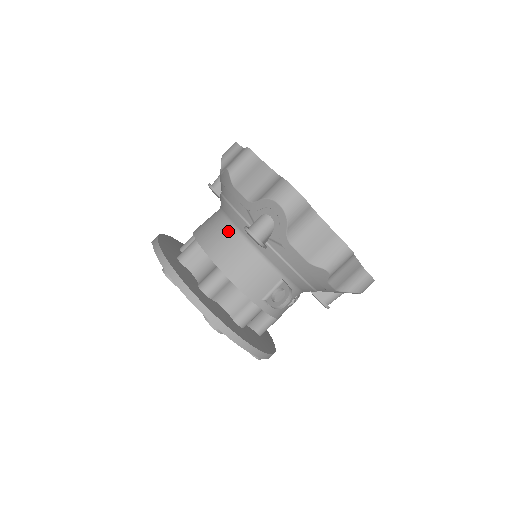
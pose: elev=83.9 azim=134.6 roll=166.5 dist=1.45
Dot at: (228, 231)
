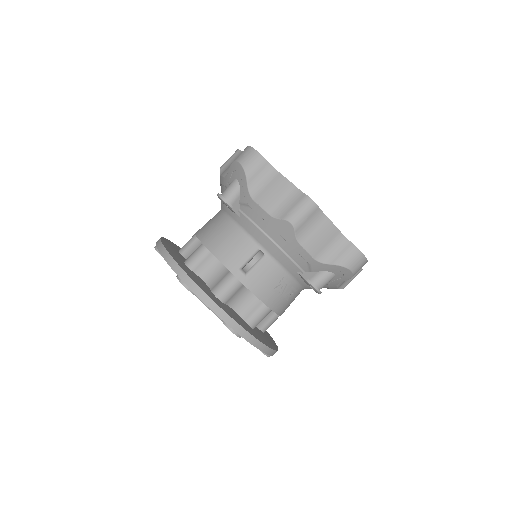
Dot at: (217, 216)
